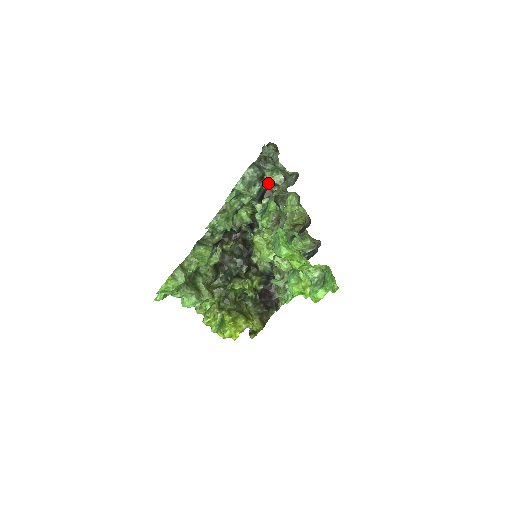
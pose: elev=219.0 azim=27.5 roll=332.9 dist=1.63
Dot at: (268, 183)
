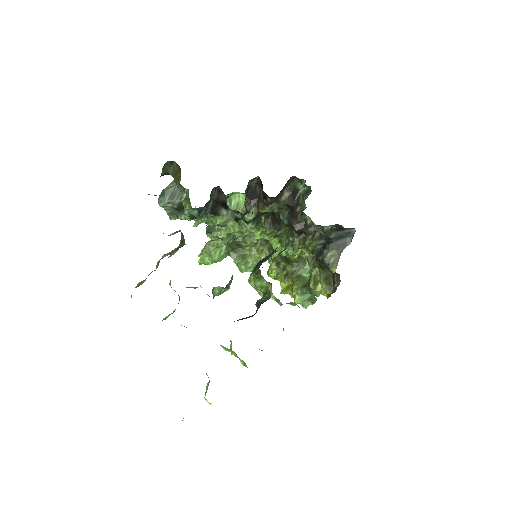
Dot at: (196, 208)
